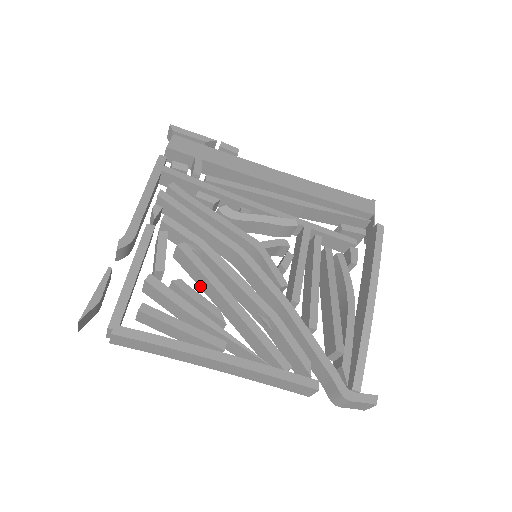
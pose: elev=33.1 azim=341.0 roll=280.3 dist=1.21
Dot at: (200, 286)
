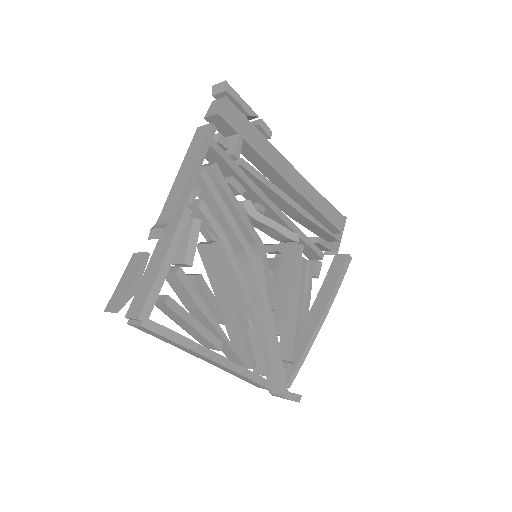
Dot at: (210, 280)
